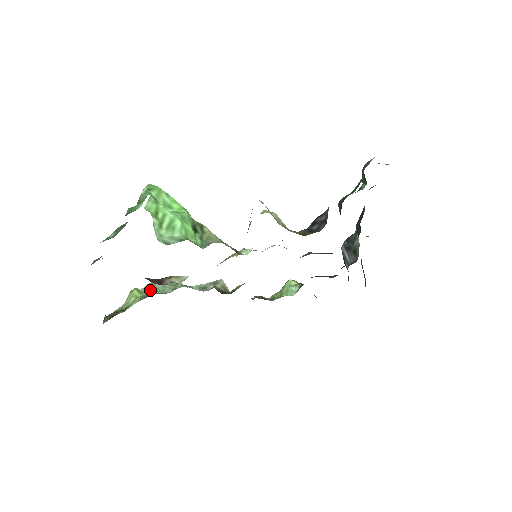
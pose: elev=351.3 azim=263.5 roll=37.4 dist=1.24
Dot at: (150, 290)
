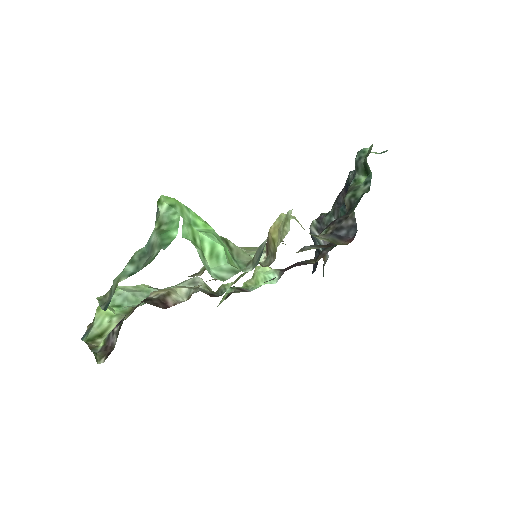
Dot at: (119, 302)
